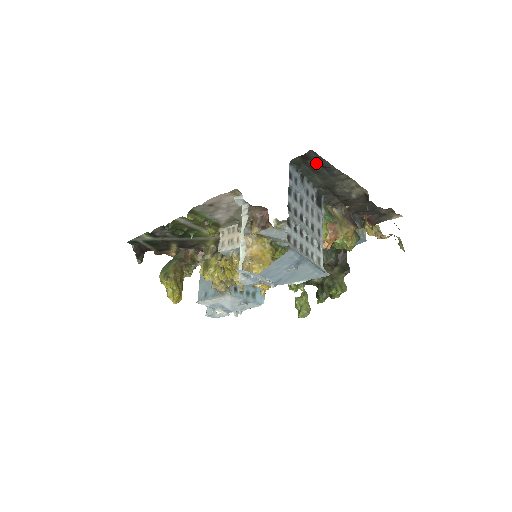
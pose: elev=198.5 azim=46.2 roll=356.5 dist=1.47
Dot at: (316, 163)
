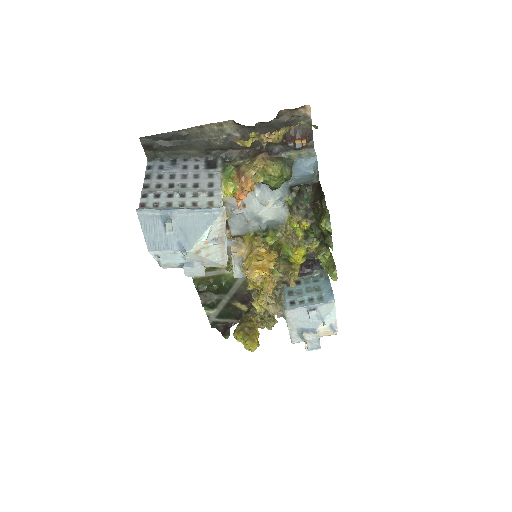
Dot at: (162, 143)
